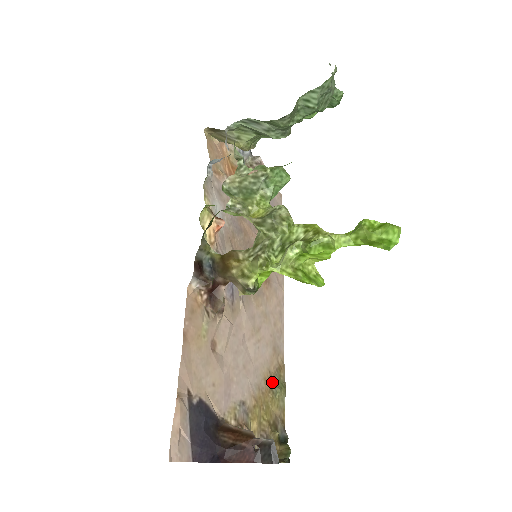
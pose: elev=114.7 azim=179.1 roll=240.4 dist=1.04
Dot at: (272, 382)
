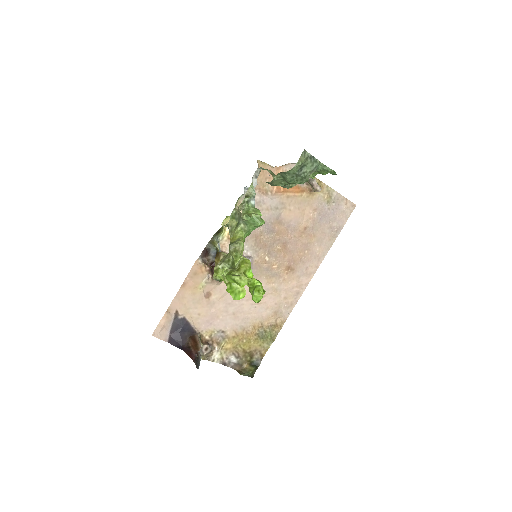
Dot at: (261, 330)
